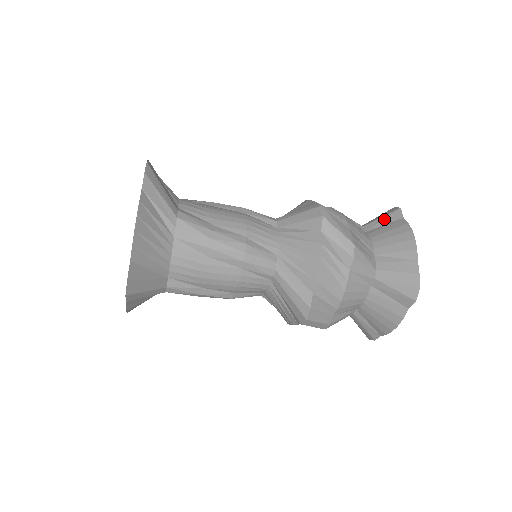
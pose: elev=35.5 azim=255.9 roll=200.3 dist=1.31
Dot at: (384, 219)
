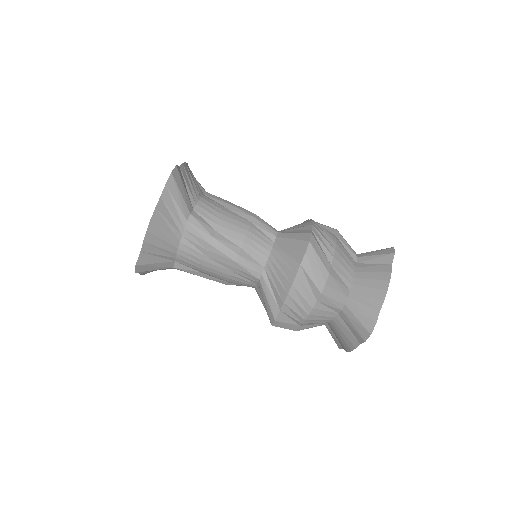
Dot at: occluded
